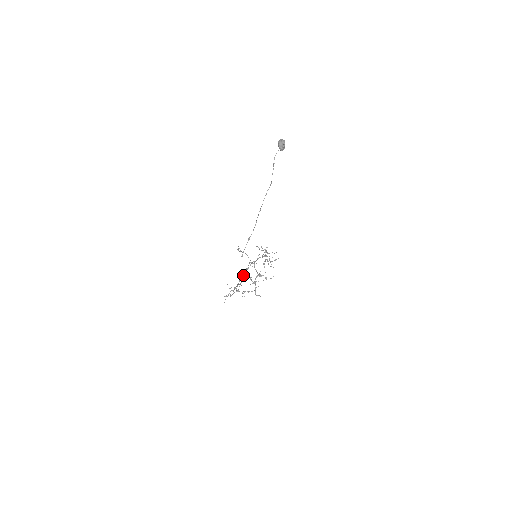
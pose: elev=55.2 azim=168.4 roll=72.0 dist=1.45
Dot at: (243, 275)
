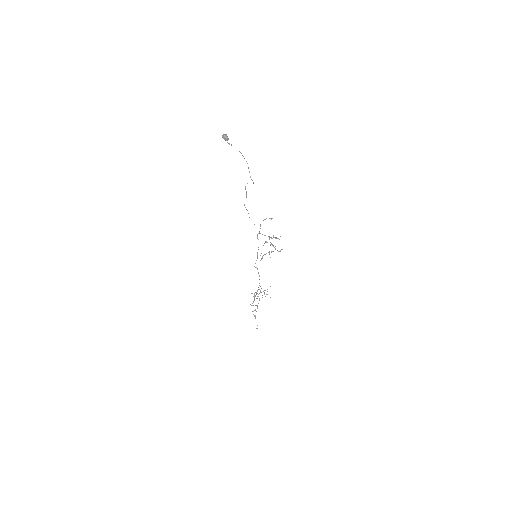
Dot at: occluded
